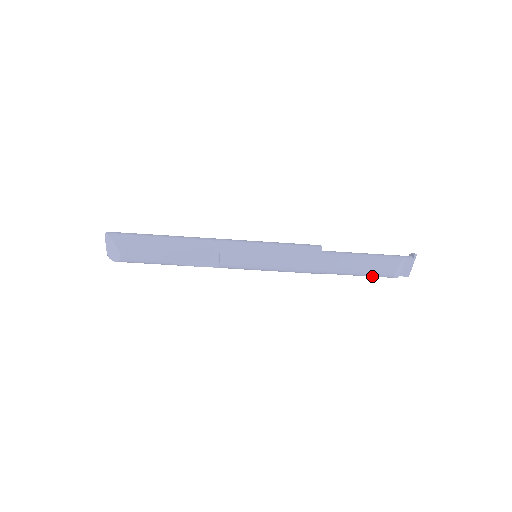
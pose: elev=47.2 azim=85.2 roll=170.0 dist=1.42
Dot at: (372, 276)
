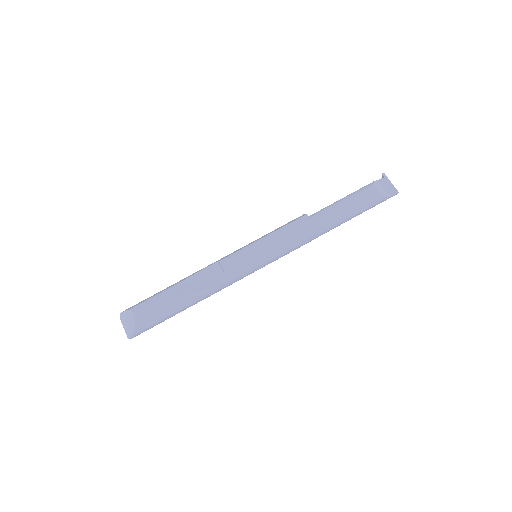
Dot at: (363, 205)
